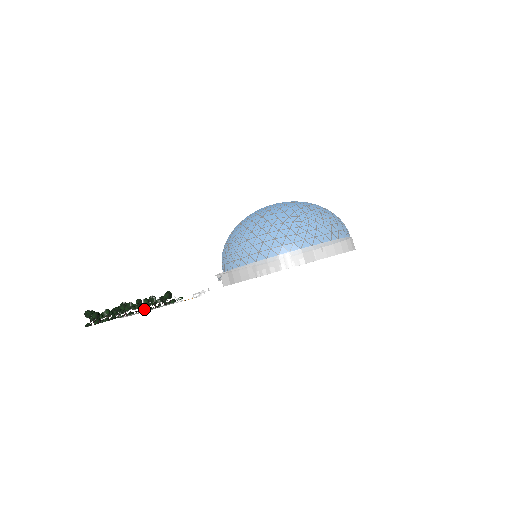
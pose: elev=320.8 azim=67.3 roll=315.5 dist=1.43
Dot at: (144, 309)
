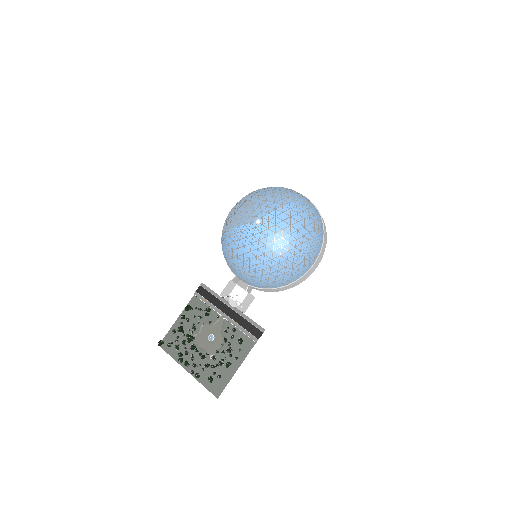
Dot at: (236, 360)
